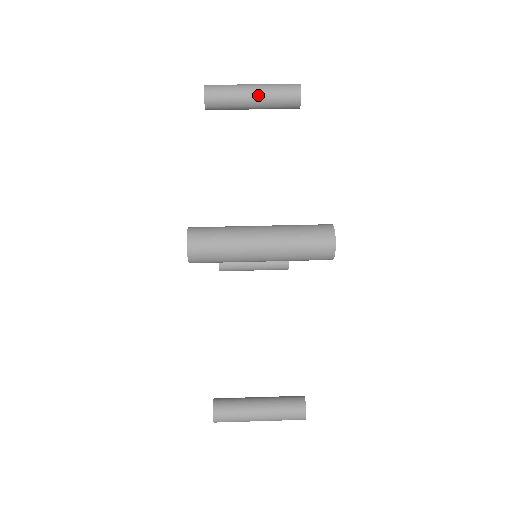
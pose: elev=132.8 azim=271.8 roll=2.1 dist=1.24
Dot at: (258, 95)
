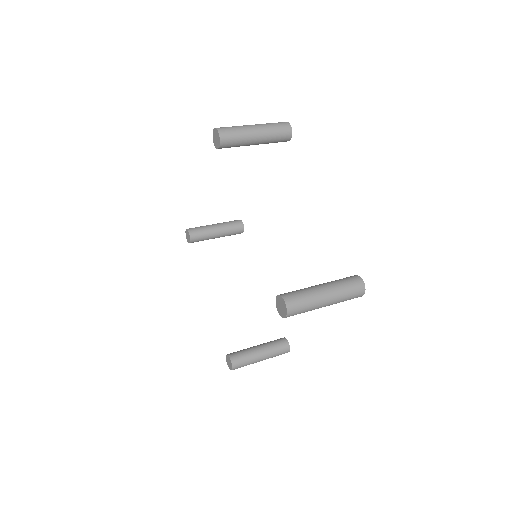
Dot at: (261, 137)
